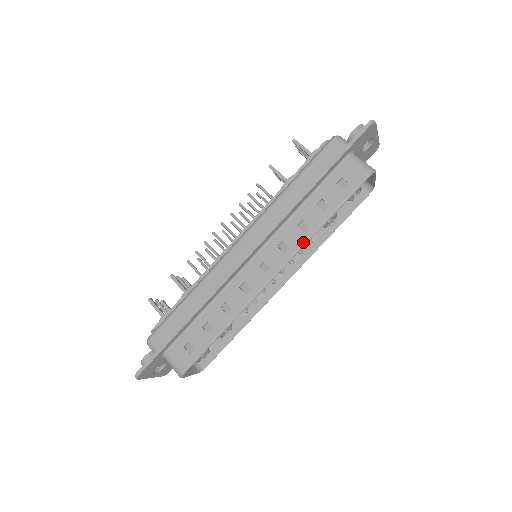
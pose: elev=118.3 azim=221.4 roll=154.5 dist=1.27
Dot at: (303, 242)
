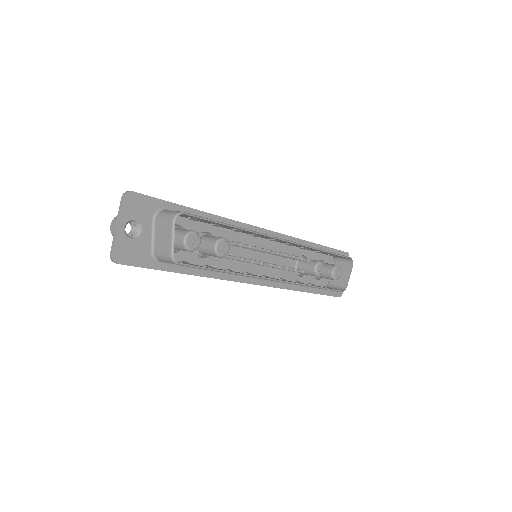
Dot at: occluded
